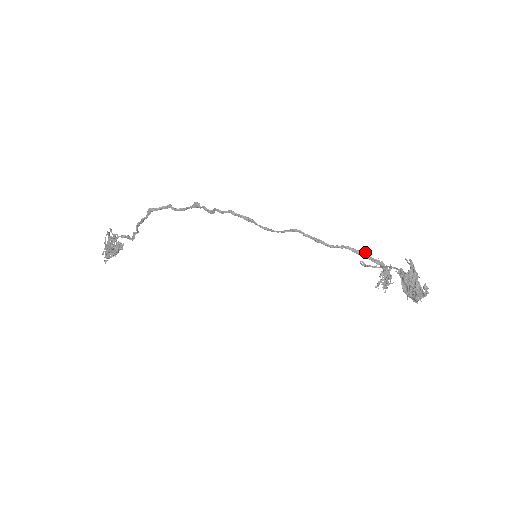
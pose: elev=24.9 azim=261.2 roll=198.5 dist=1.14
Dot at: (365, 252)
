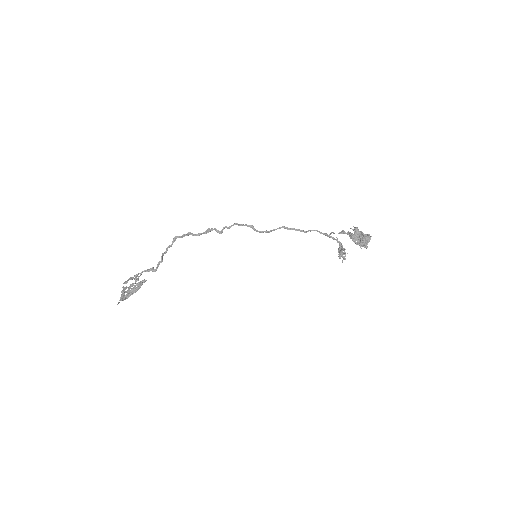
Dot at: (326, 233)
